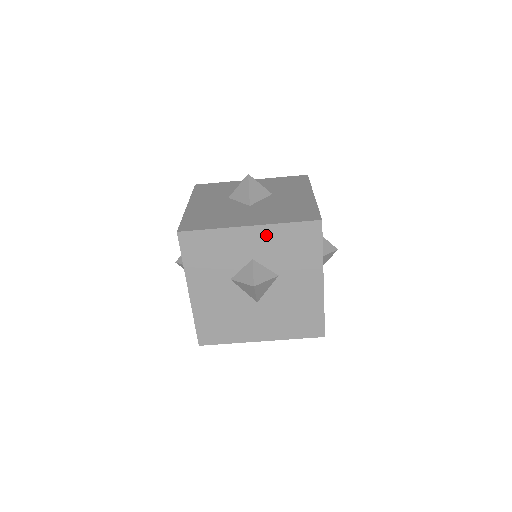
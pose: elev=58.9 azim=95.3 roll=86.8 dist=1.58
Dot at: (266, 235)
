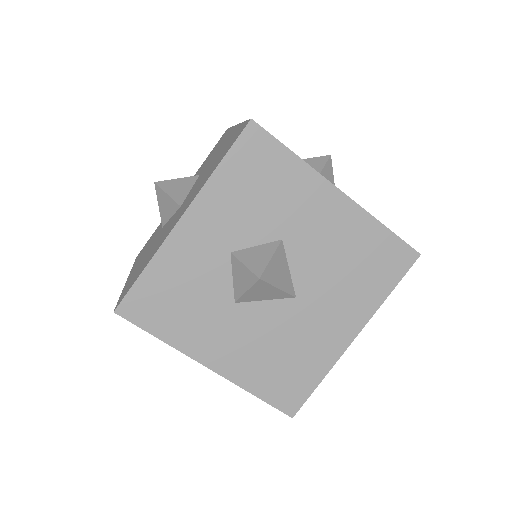
Dot at: (212, 207)
